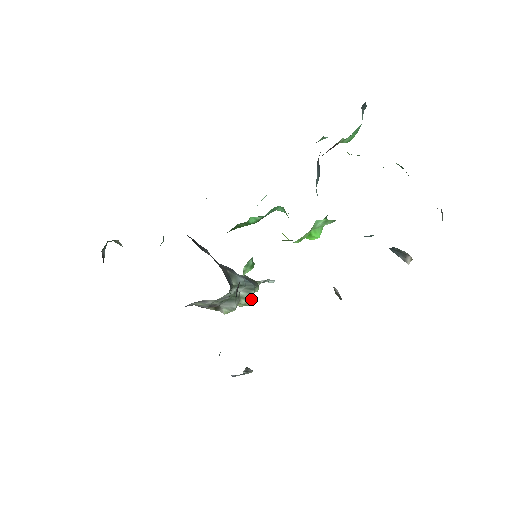
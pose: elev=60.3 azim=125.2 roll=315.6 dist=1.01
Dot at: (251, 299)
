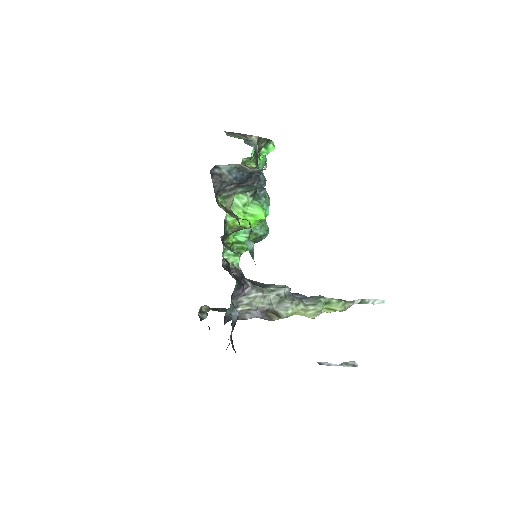
Dot at: (320, 305)
